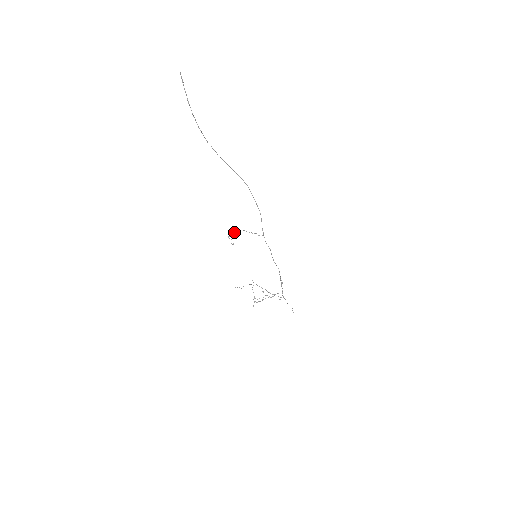
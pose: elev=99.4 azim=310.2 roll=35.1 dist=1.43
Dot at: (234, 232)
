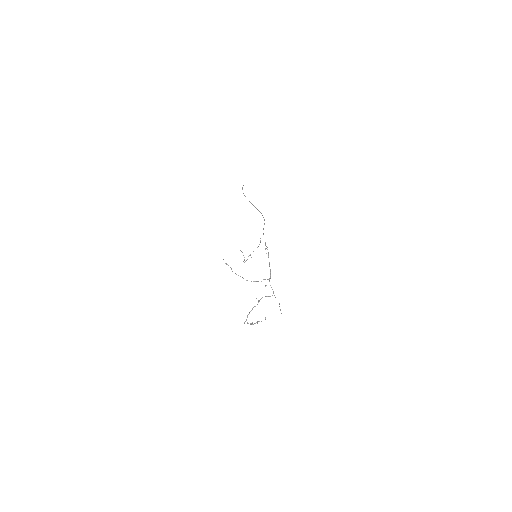
Dot at: occluded
